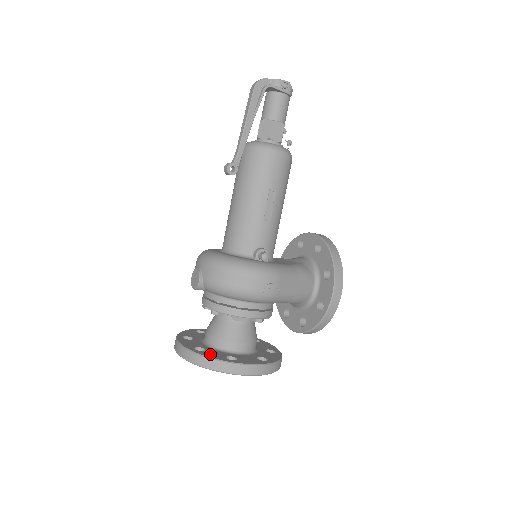
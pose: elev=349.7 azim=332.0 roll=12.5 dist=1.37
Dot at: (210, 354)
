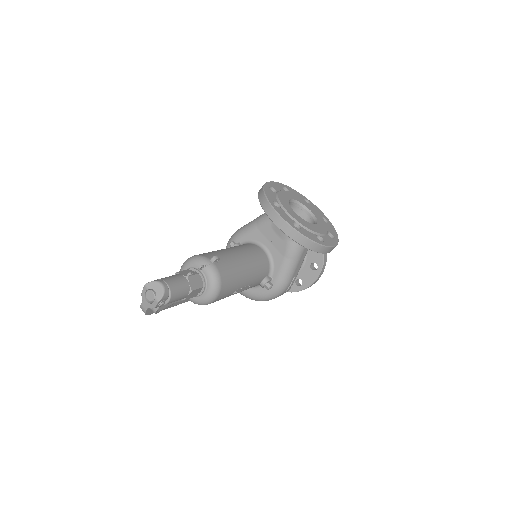
Dot at: occluded
